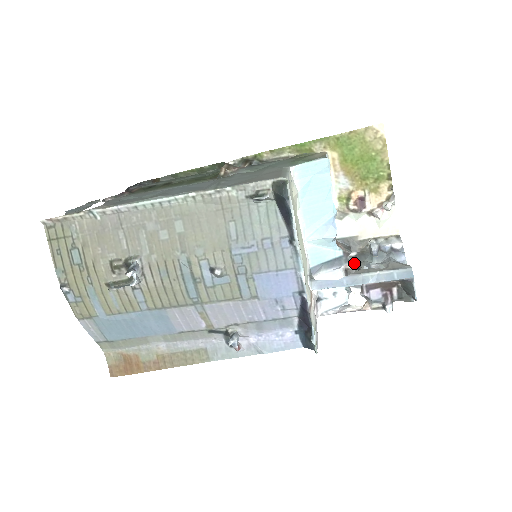
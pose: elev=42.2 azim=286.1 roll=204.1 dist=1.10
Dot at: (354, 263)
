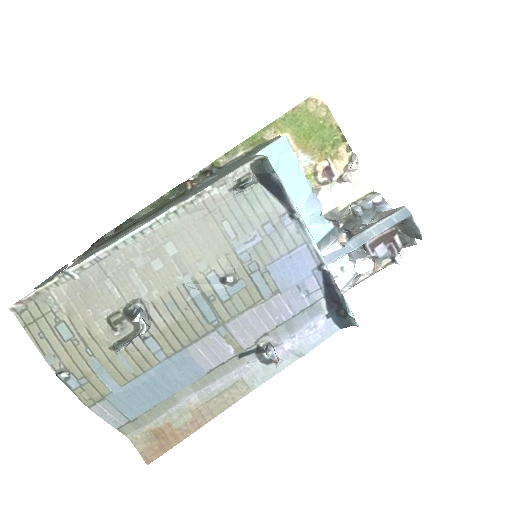
Dot at: (347, 231)
